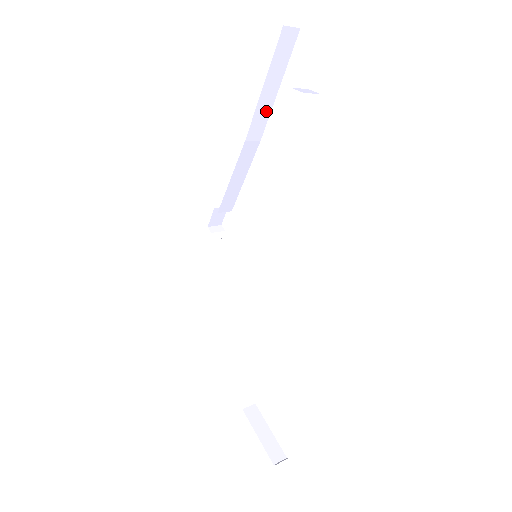
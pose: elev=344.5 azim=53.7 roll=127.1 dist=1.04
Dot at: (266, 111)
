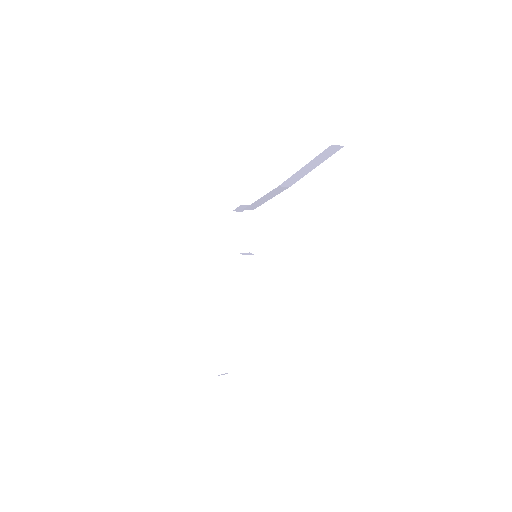
Dot at: (301, 176)
